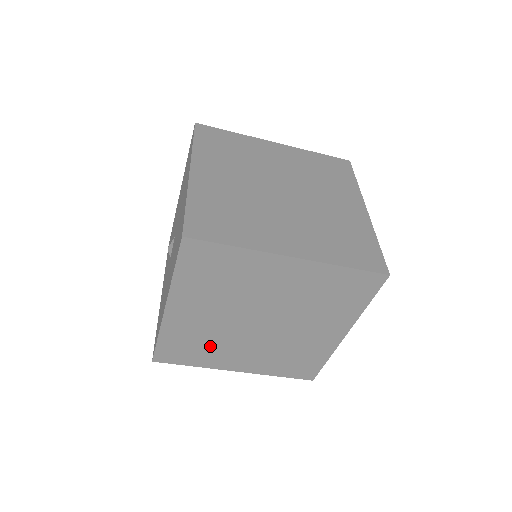
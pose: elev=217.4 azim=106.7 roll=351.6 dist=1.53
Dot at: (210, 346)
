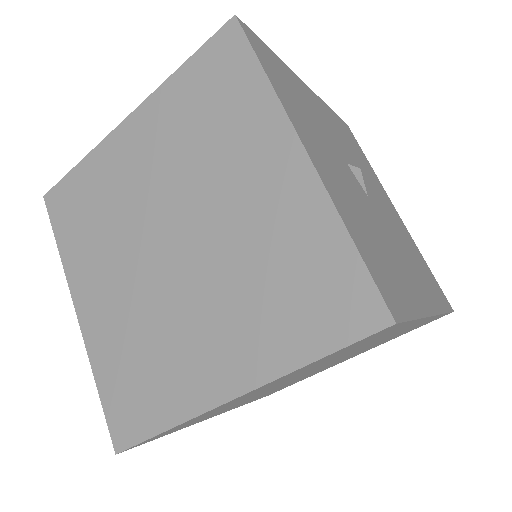
Dot at: (155, 353)
